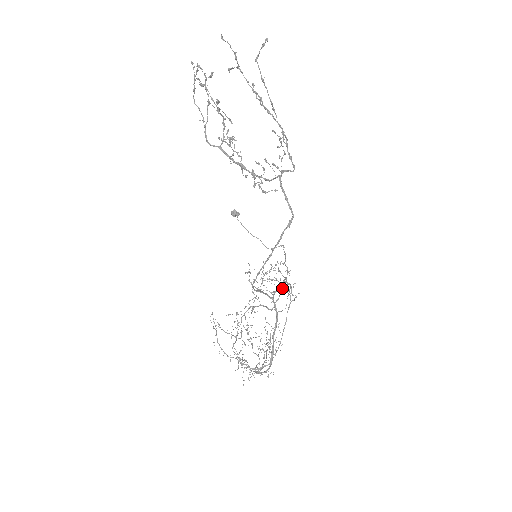
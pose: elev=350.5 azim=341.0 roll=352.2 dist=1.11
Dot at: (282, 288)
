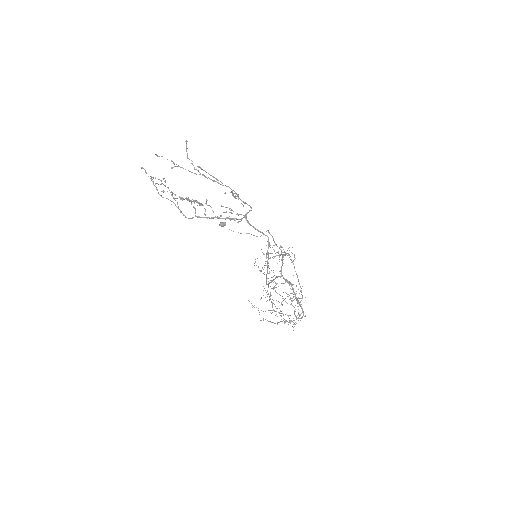
Dot at: occluded
